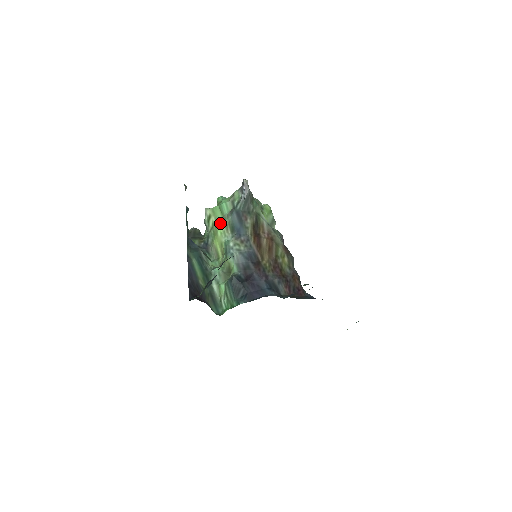
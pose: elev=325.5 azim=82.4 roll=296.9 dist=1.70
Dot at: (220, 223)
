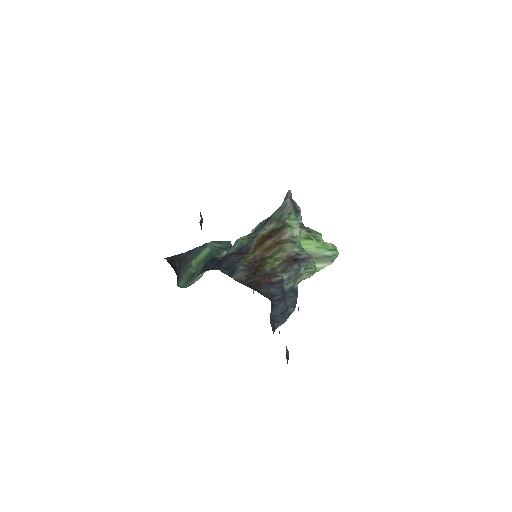
Dot at: (253, 229)
